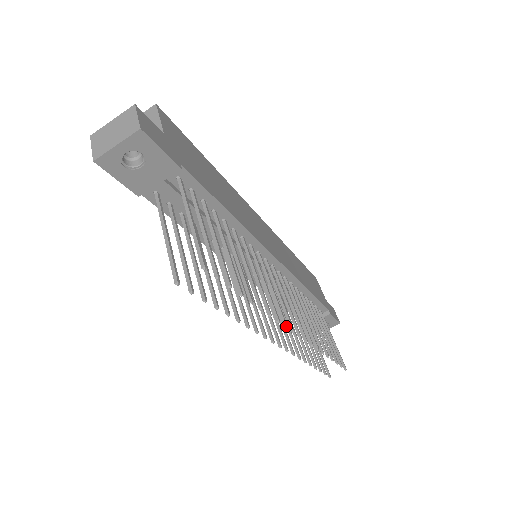
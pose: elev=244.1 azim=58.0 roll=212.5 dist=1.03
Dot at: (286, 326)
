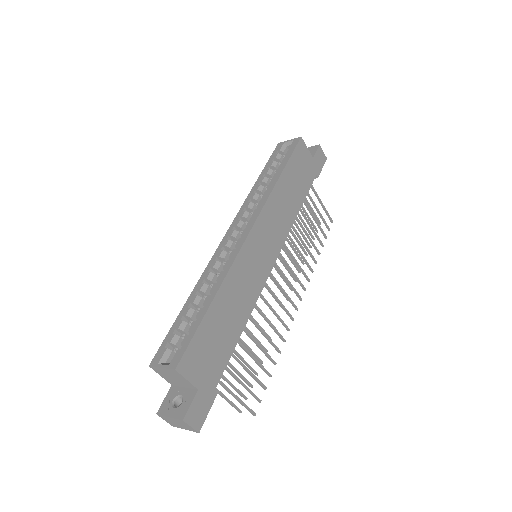
Dot at: occluded
